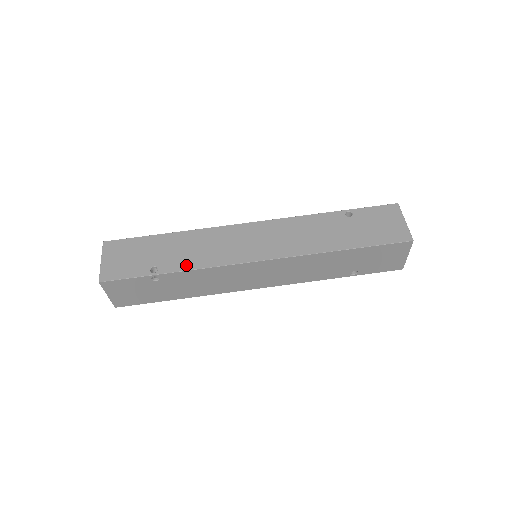
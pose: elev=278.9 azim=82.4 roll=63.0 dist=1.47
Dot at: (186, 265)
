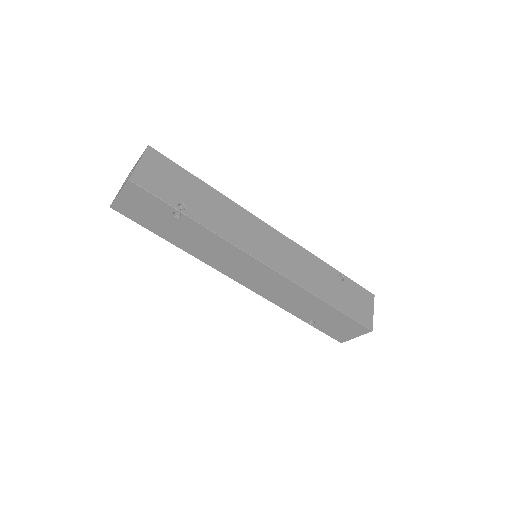
Dot at: (210, 224)
